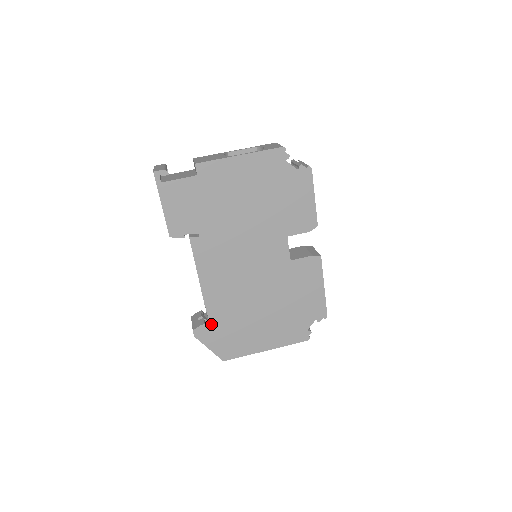
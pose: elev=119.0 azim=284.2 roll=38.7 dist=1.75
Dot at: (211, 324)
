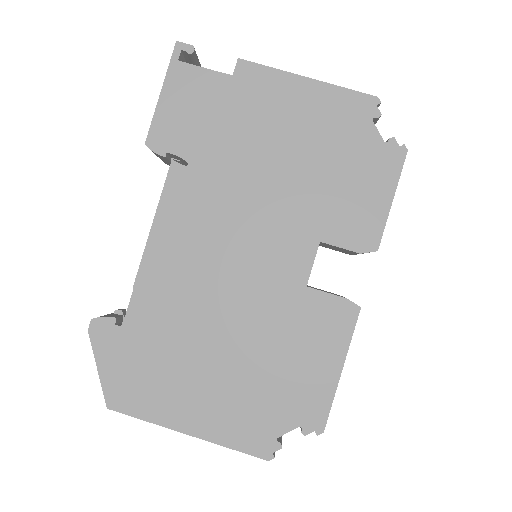
Dot at: (125, 325)
